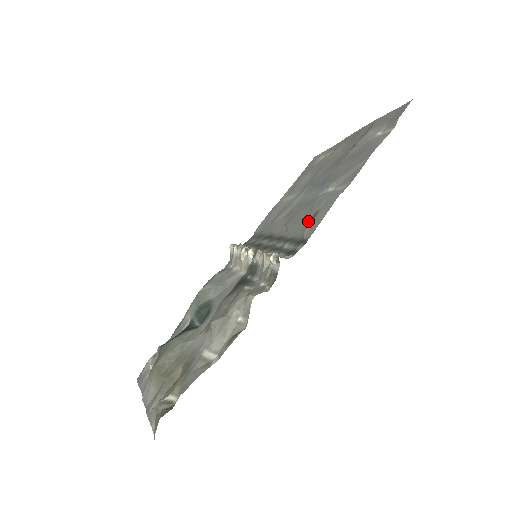
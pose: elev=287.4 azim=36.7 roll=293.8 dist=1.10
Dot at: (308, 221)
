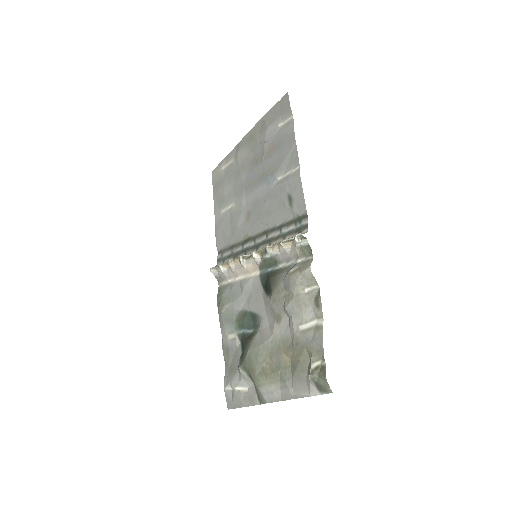
Dot at: (289, 205)
